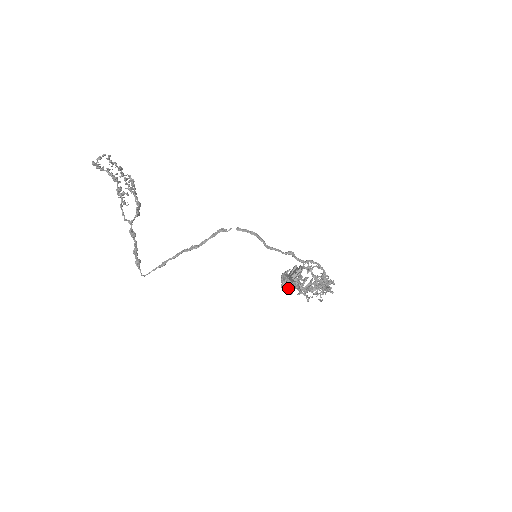
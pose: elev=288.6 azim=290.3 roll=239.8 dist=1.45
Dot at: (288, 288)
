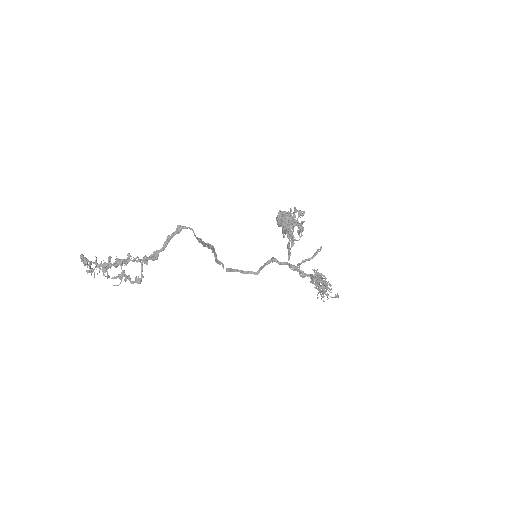
Dot at: (287, 214)
